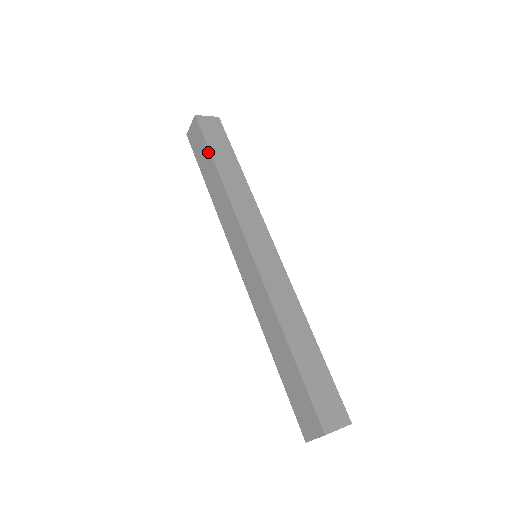
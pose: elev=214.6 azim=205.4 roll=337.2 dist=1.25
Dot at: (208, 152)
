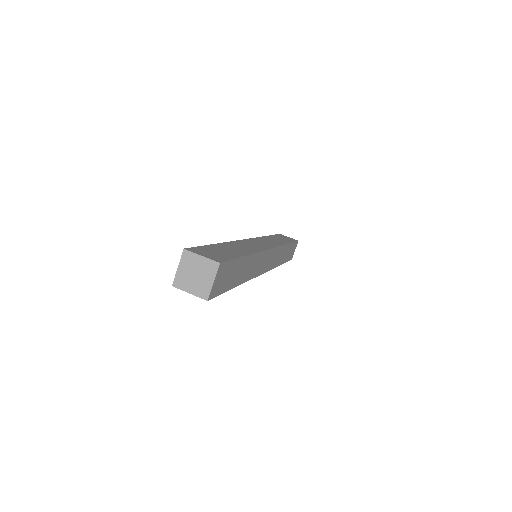
Dot at: occluded
